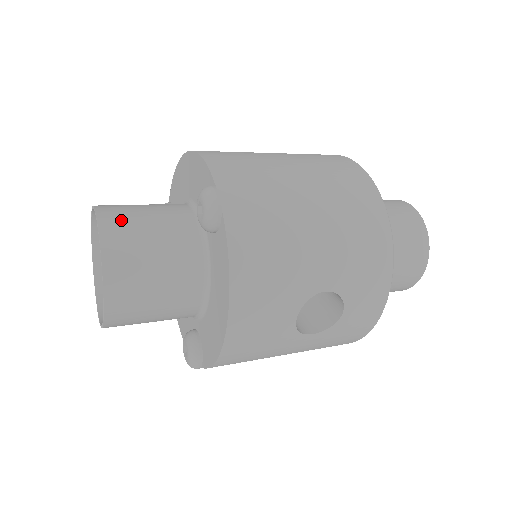
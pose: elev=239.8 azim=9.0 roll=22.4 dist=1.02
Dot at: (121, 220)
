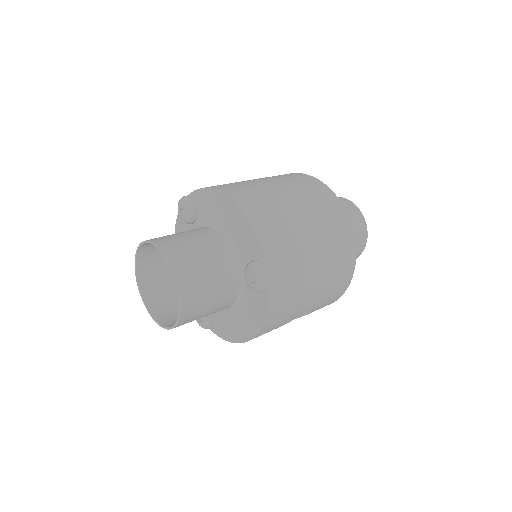
Dot at: (191, 275)
